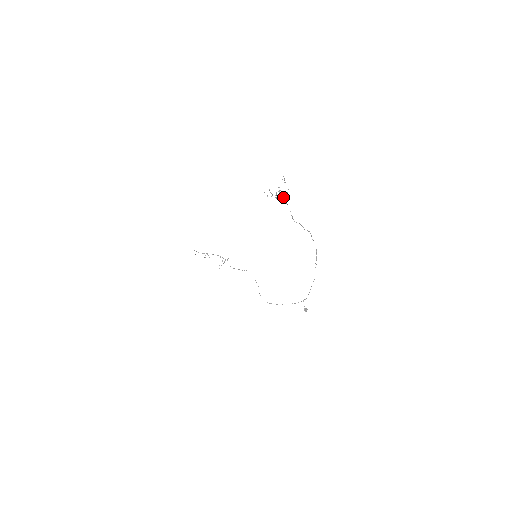
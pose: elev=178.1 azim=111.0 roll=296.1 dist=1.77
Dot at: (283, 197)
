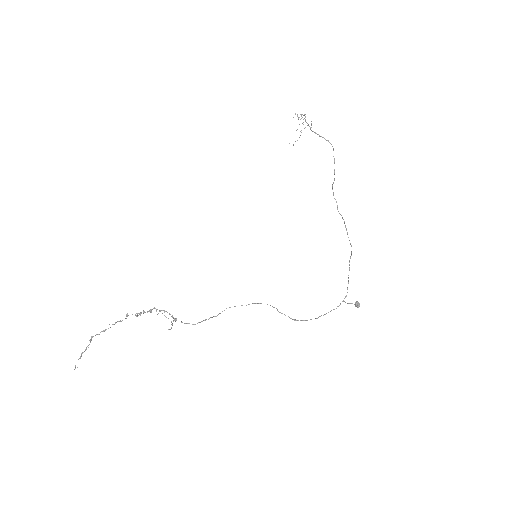
Dot at: occluded
